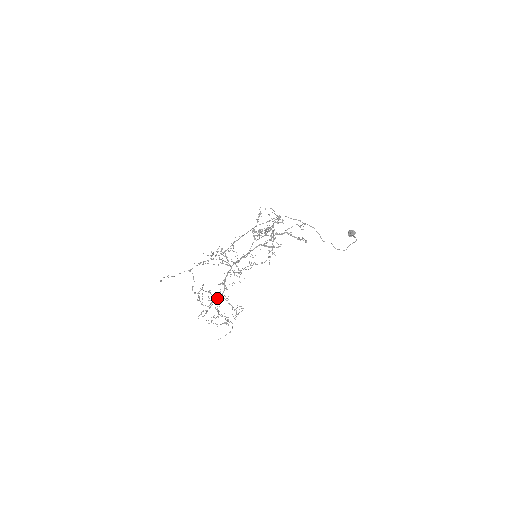
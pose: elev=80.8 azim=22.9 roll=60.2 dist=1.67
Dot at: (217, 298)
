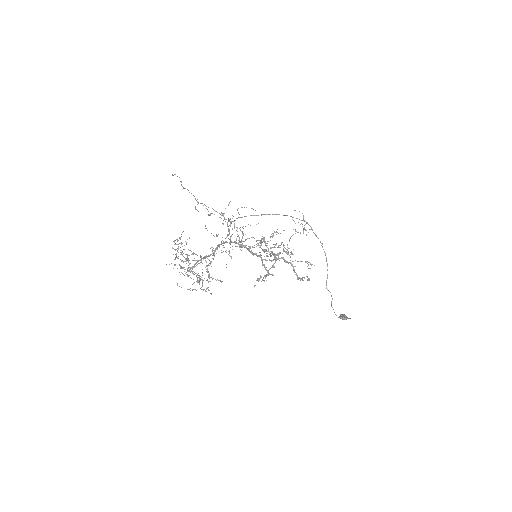
Dot at: (200, 256)
